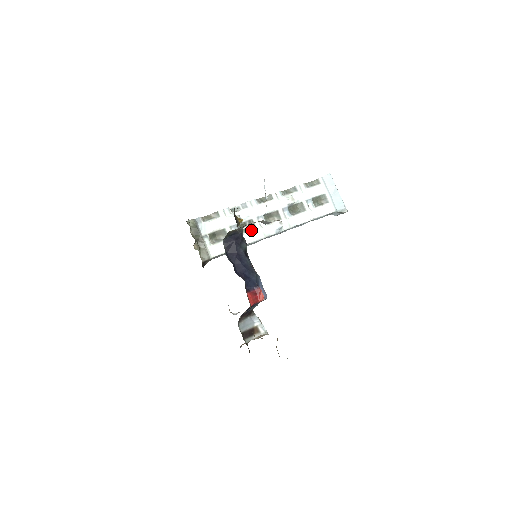
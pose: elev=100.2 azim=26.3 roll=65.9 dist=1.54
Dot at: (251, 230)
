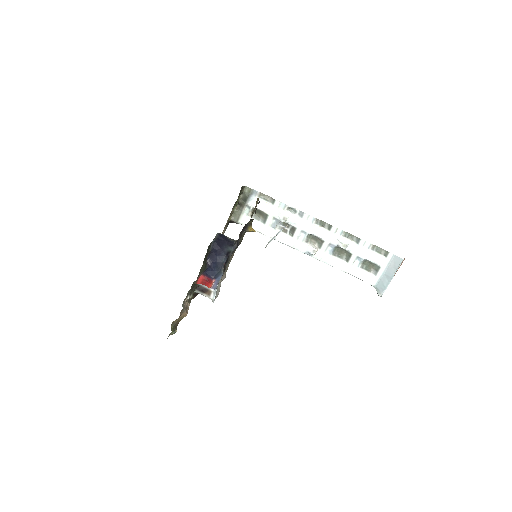
Dot at: (288, 234)
